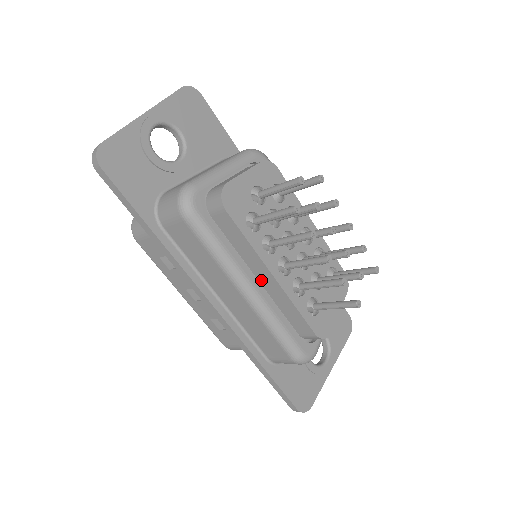
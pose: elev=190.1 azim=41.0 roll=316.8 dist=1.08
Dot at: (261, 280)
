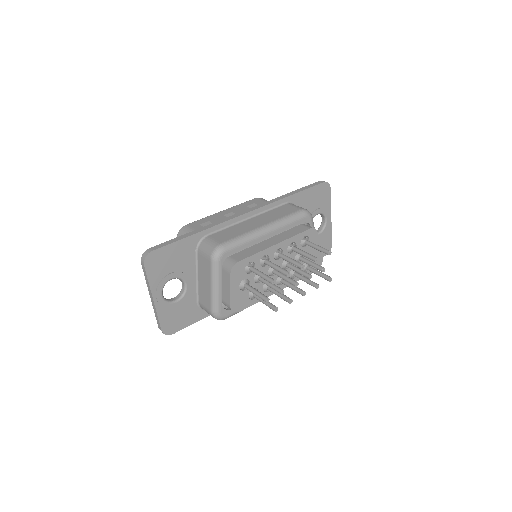
Dot at: occluded
